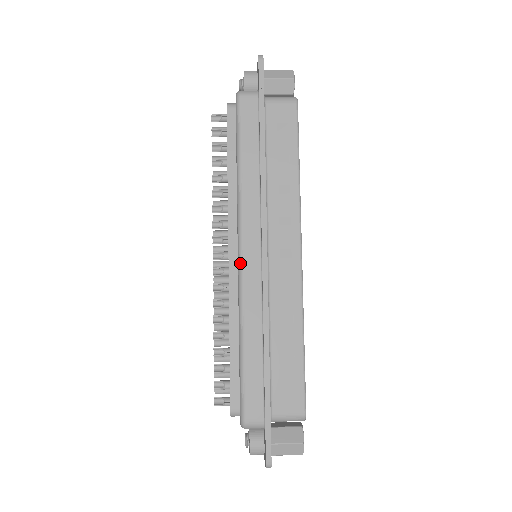
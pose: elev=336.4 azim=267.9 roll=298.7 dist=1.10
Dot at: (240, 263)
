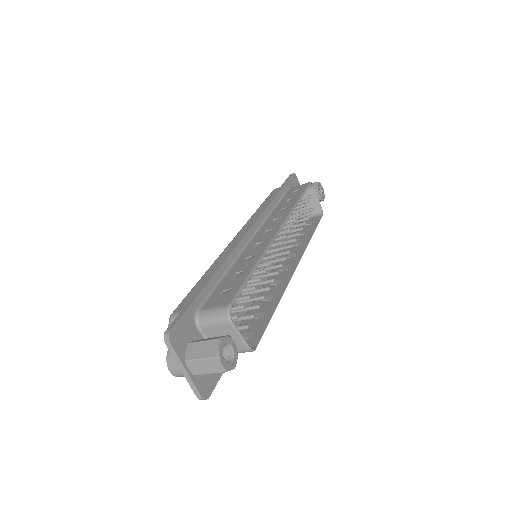
Dot at: (231, 241)
